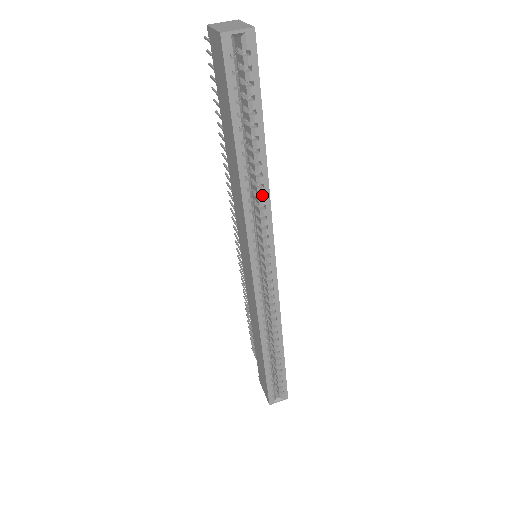
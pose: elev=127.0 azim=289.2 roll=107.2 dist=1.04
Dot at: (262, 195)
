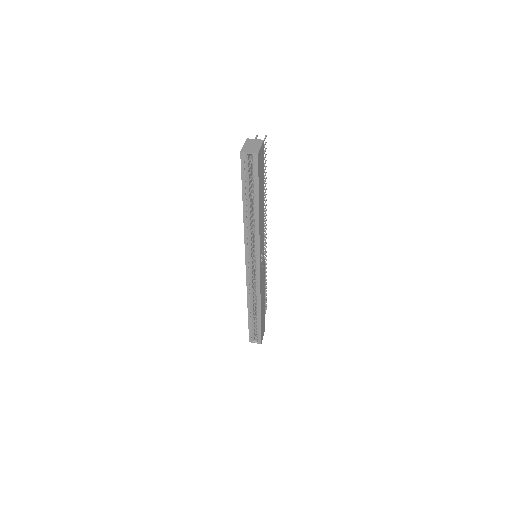
Dot at: (257, 228)
